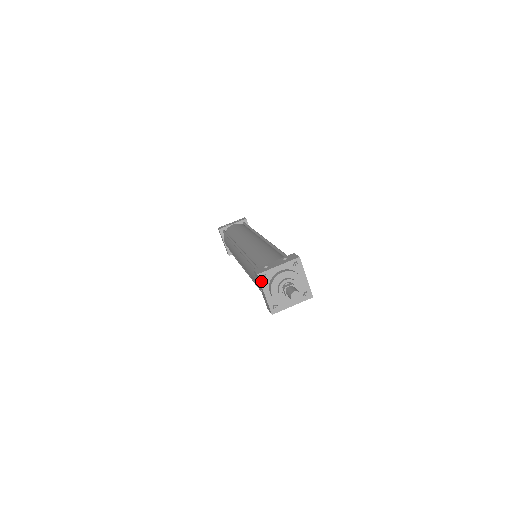
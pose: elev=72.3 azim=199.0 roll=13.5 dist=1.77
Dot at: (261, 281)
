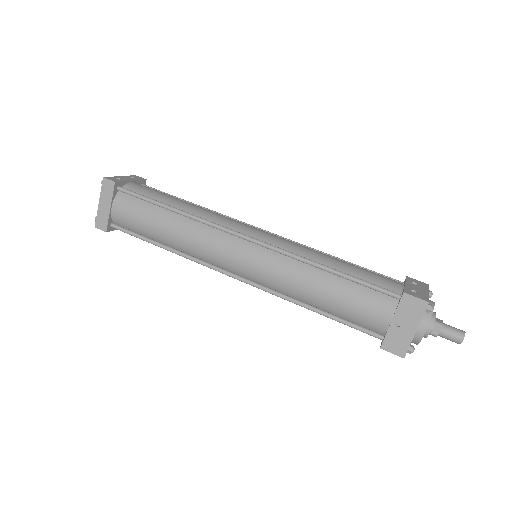
Dot at: (424, 312)
